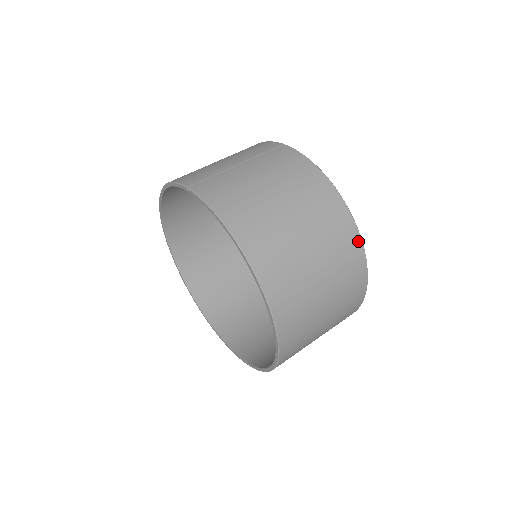
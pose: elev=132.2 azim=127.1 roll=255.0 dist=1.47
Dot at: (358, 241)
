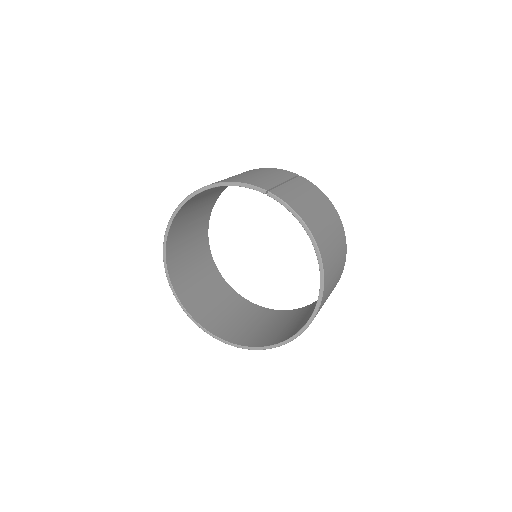
Dot at: occluded
